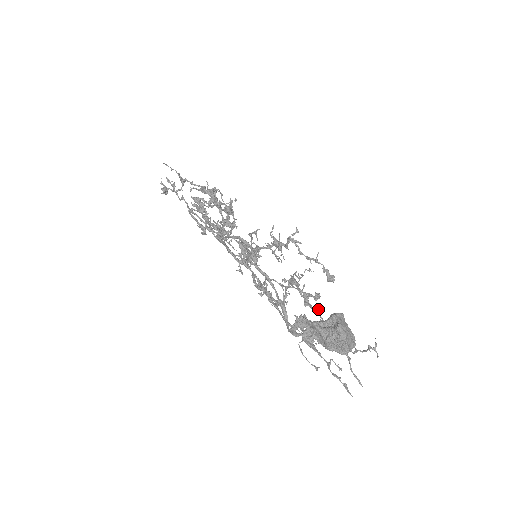
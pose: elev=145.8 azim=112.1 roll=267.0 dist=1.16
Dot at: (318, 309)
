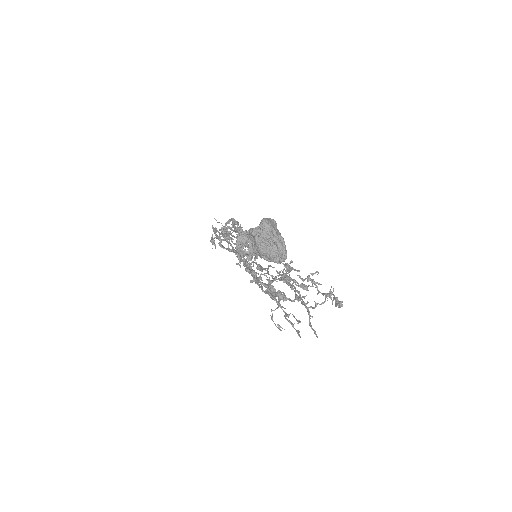
Dot at: (302, 296)
